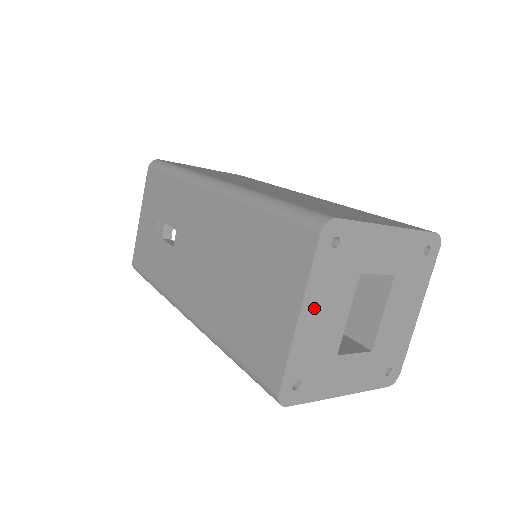
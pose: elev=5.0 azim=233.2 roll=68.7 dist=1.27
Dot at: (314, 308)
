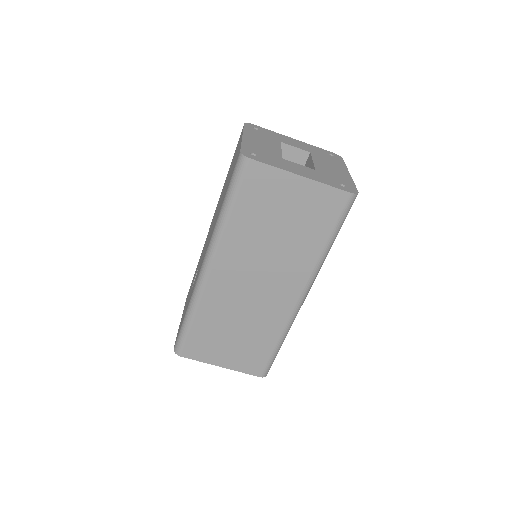
Dot at: (252, 138)
